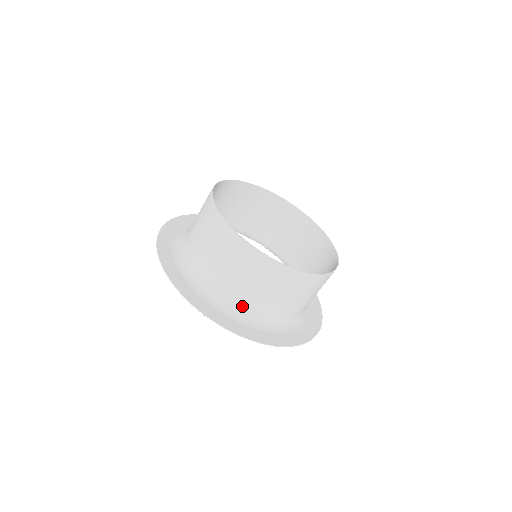
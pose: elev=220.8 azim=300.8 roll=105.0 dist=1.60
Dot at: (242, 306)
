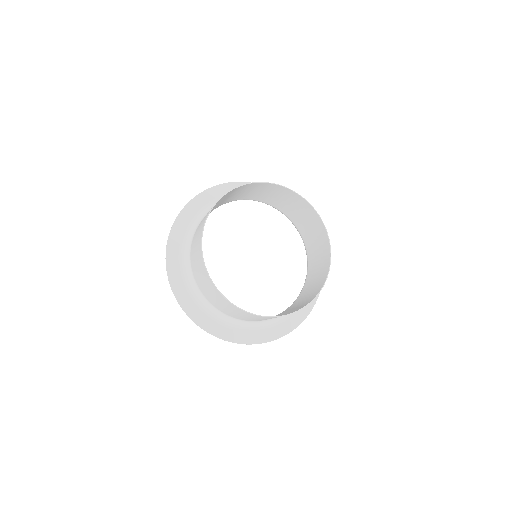
Dot at: (231, 317)
